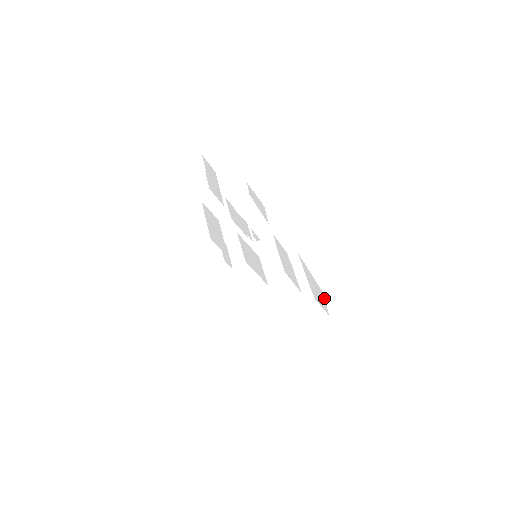
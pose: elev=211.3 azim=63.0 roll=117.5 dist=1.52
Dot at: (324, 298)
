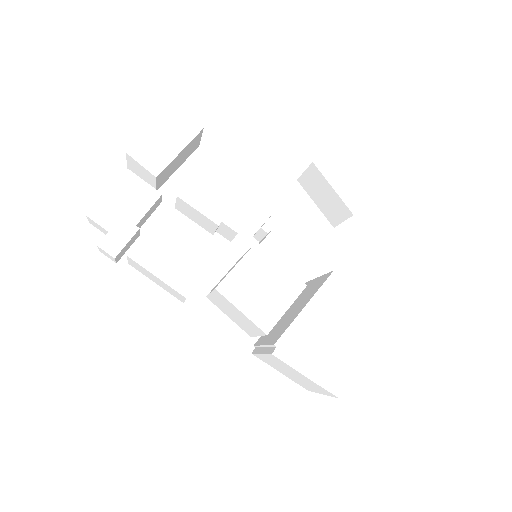
Dot at: (386, 370)
